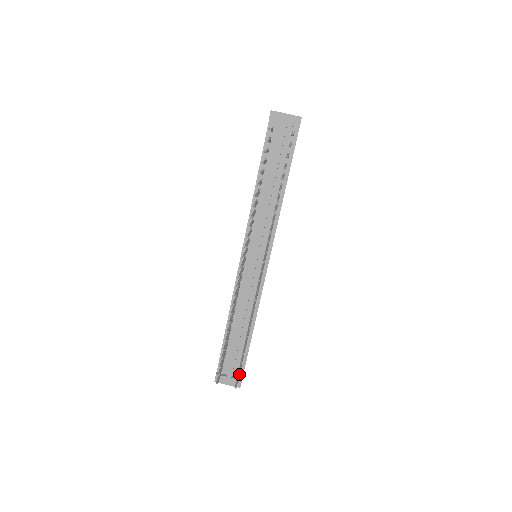
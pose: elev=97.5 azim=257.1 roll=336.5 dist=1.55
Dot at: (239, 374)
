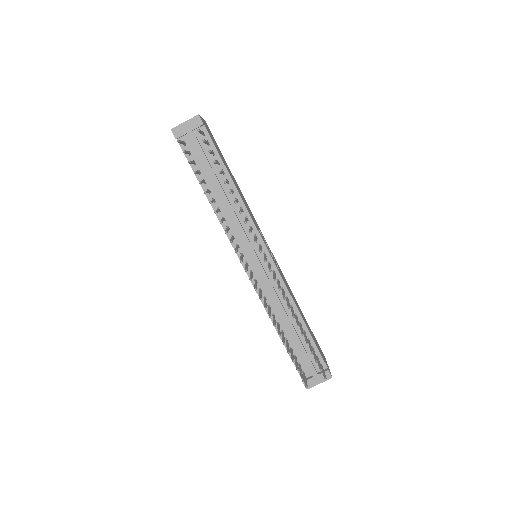
Dot at: (319, 365)
